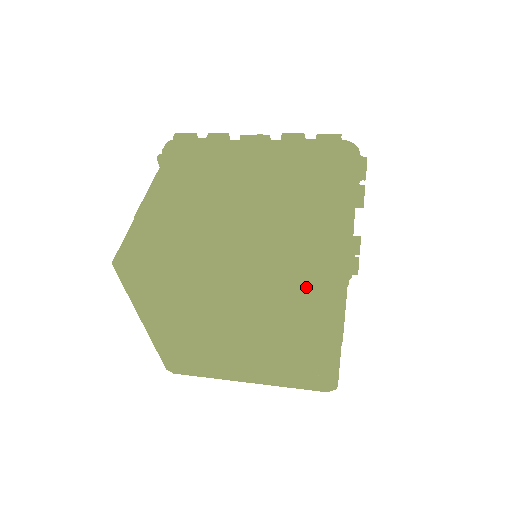
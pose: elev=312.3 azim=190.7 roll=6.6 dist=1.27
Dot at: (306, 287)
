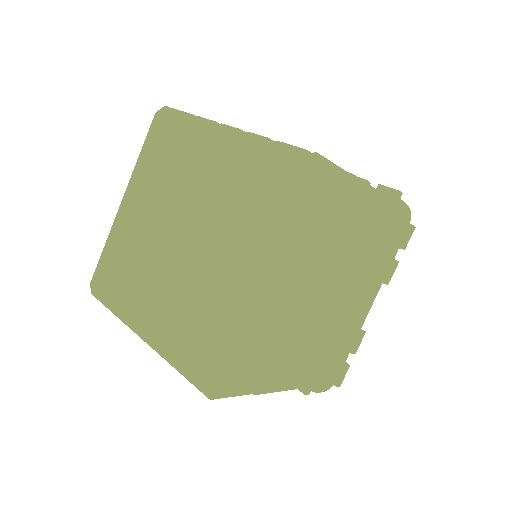
Dot at: (284, 164)
